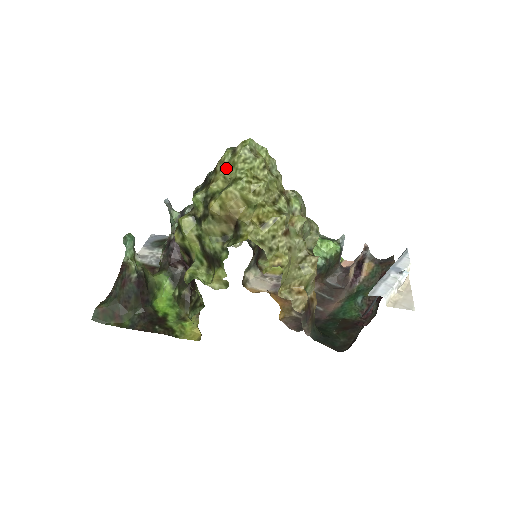
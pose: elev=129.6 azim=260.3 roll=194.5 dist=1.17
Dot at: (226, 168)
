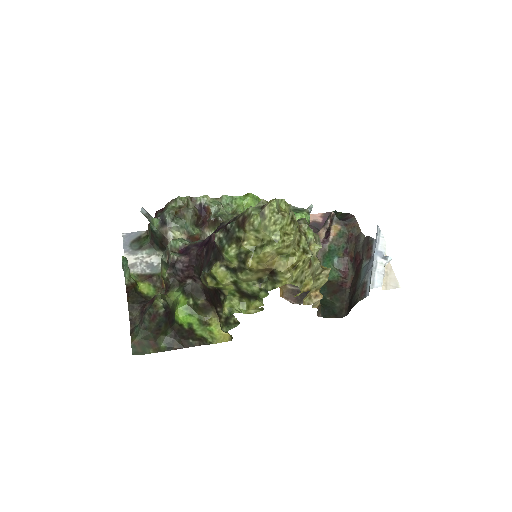
Dot at: (257, 230)
